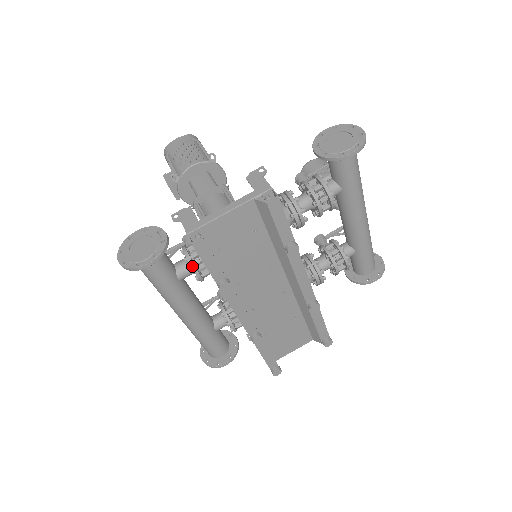
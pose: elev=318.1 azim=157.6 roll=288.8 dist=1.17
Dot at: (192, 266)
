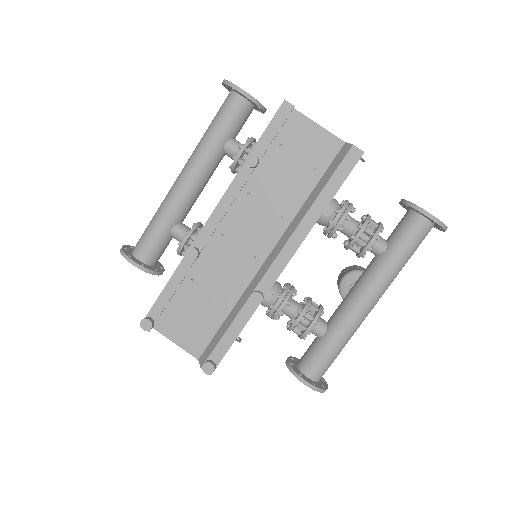
Dot at: (247, 142)
